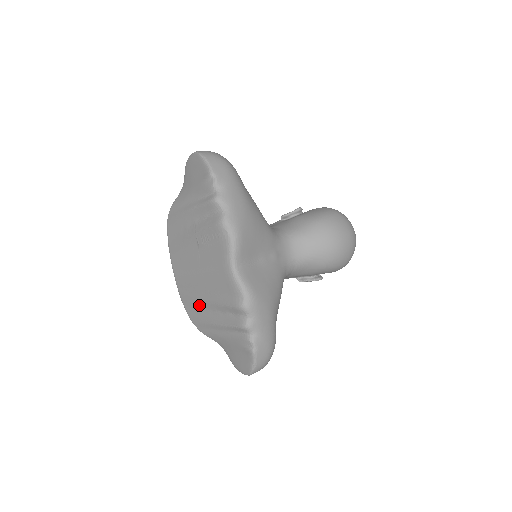
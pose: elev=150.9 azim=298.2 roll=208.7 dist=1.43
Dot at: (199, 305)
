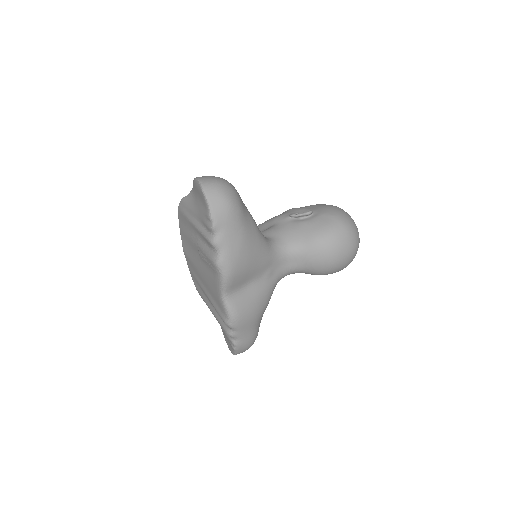
Dot at: (200, 287)
